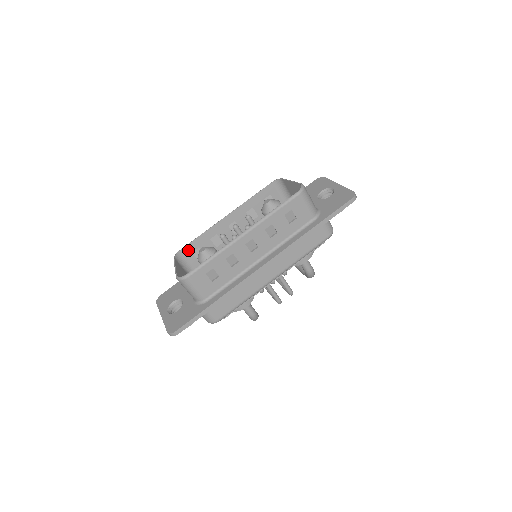
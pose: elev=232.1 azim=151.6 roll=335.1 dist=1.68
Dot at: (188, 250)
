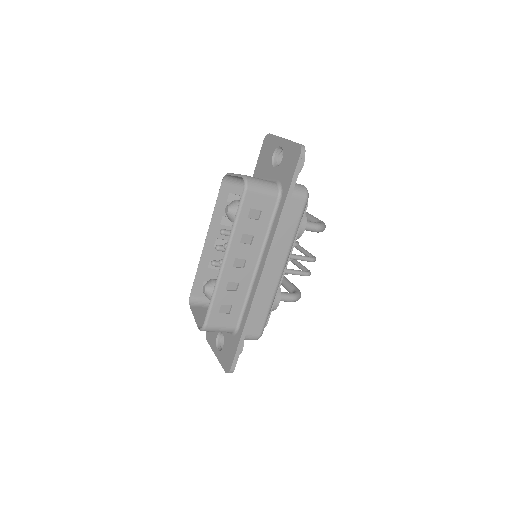
Dot at: (197, 290)
